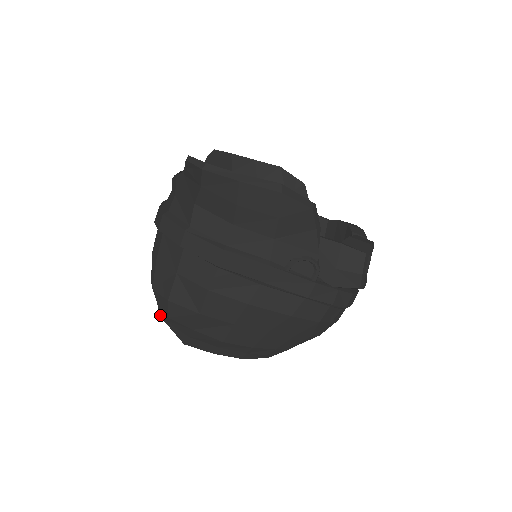
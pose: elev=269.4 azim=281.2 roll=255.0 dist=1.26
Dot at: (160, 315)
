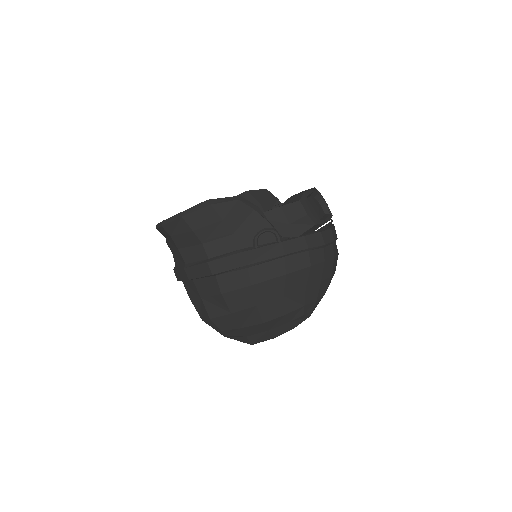
Dot at: occluded
